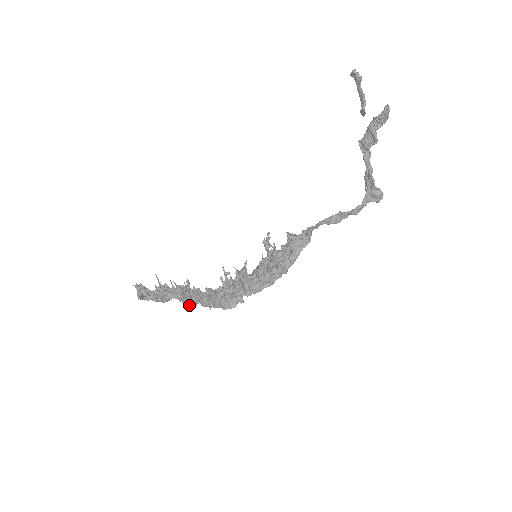
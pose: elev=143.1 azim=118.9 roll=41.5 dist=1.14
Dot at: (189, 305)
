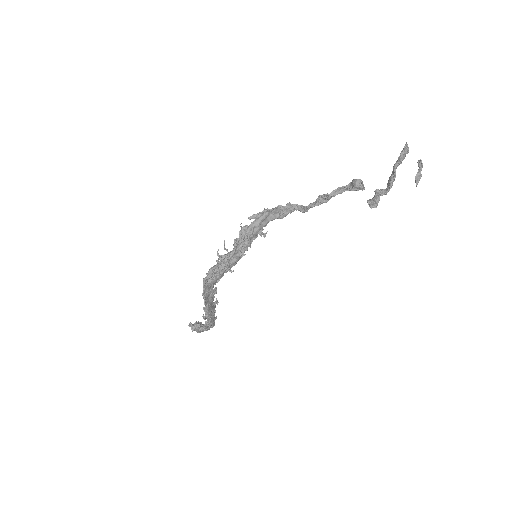
Dot at: (205, 319)
